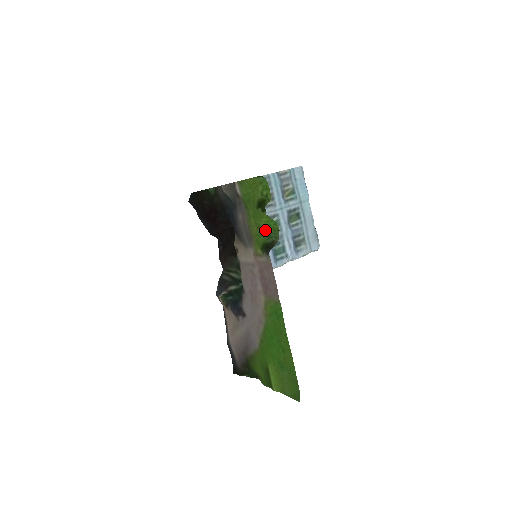
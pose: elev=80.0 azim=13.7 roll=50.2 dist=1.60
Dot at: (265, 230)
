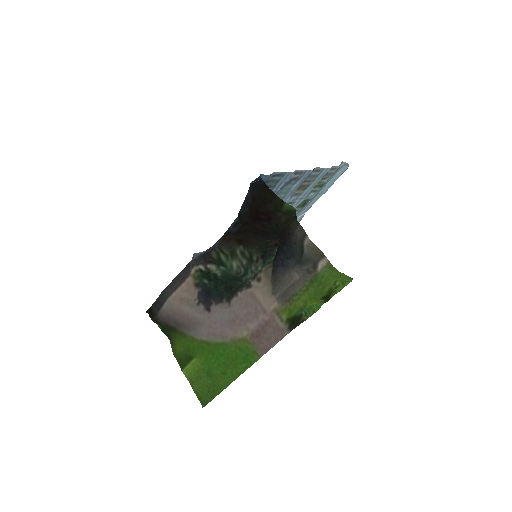
Dot at: occluded
